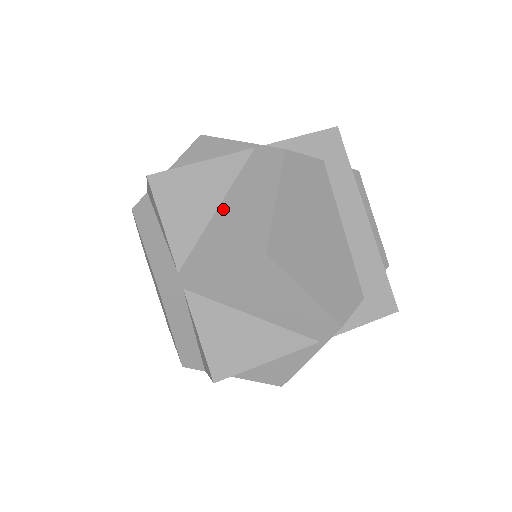
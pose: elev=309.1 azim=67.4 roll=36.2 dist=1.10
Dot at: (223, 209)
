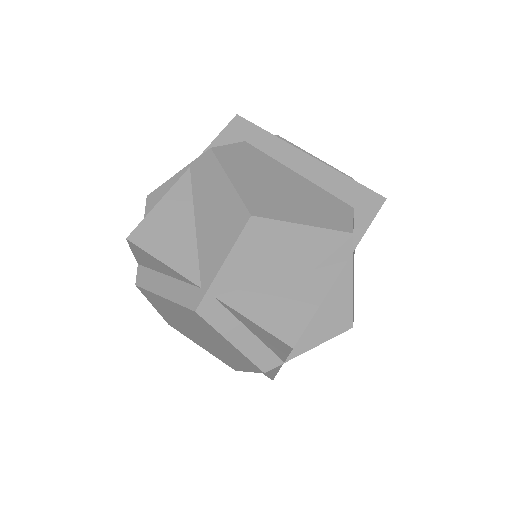
Dot at: (199, 220)
